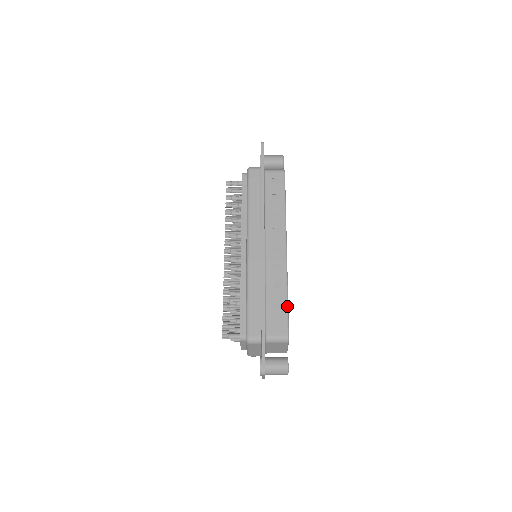
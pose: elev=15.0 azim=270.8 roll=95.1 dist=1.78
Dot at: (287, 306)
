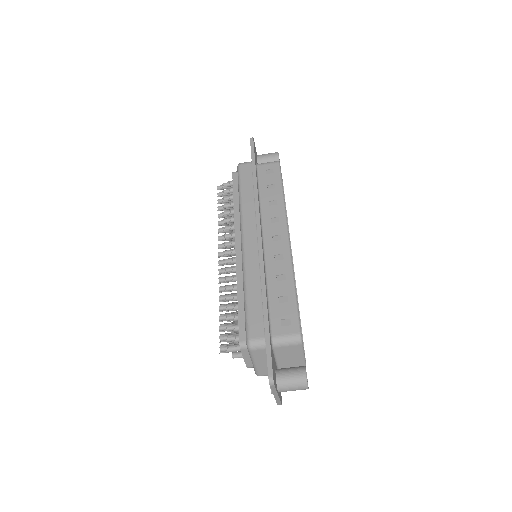
Dot at: (295, 299)
